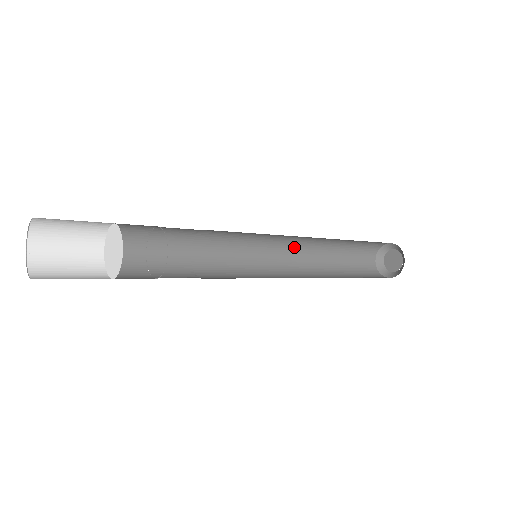
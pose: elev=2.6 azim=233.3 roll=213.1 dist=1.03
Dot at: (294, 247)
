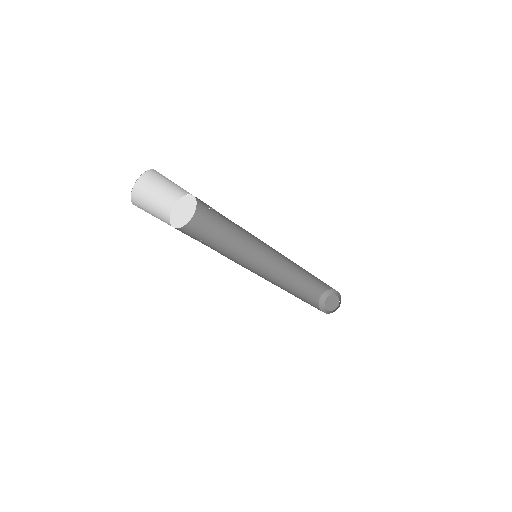
Dot at: (273, 267)
